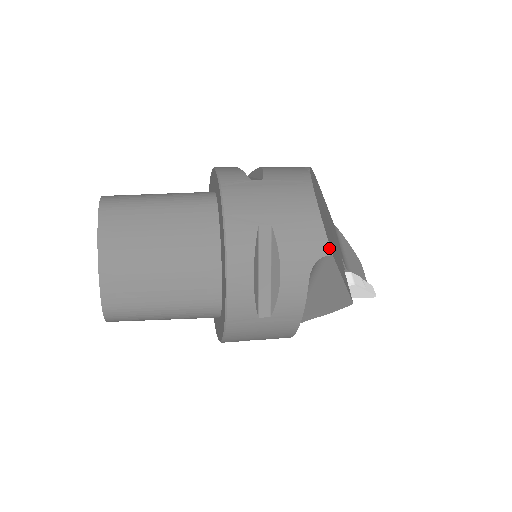
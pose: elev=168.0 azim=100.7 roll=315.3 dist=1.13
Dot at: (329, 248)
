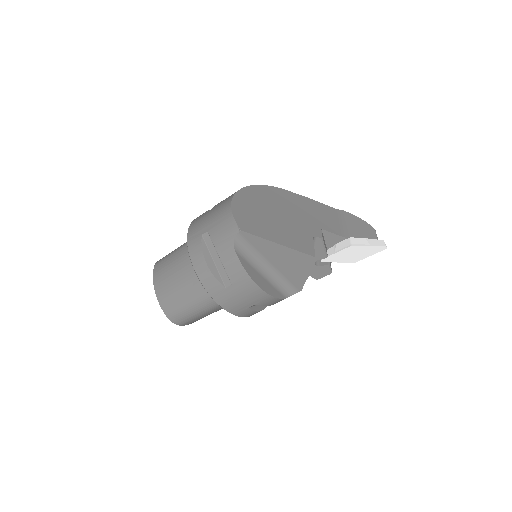
Dot at: (238, 227)
